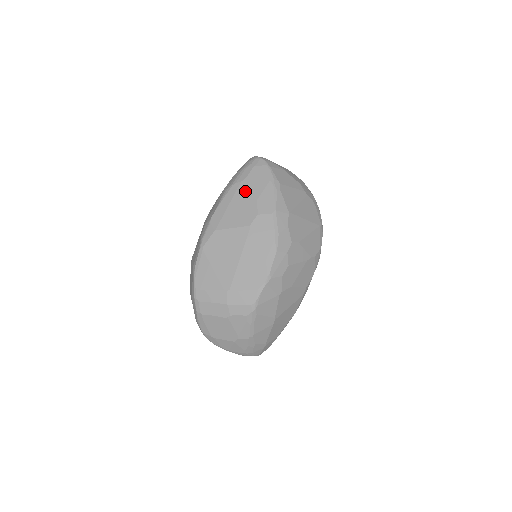
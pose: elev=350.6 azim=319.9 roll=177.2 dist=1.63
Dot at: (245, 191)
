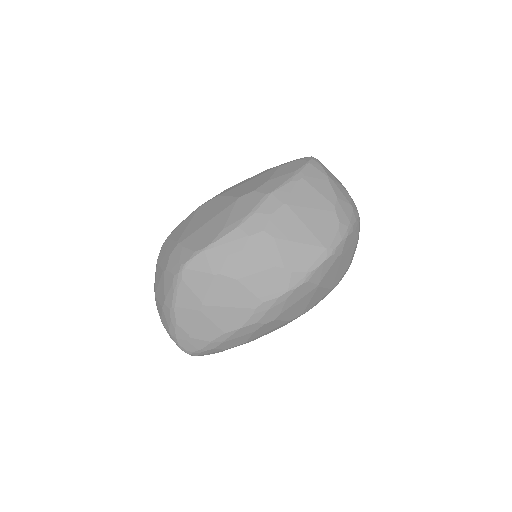
Dot at: (269, 173)
